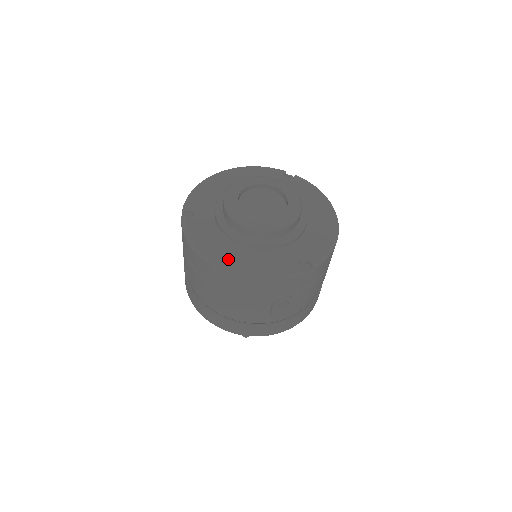
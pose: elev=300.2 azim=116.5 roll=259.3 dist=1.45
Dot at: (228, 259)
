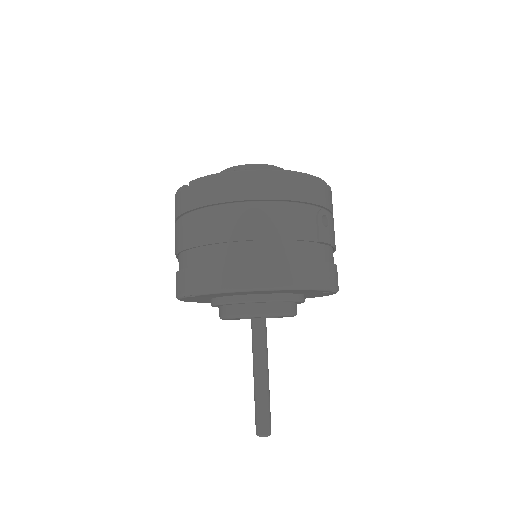
Dot at: occluded
